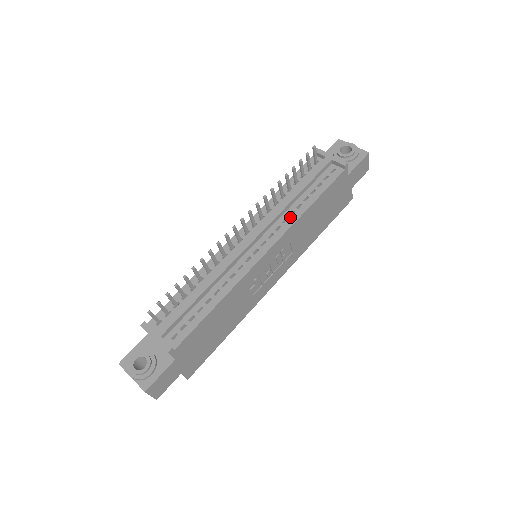
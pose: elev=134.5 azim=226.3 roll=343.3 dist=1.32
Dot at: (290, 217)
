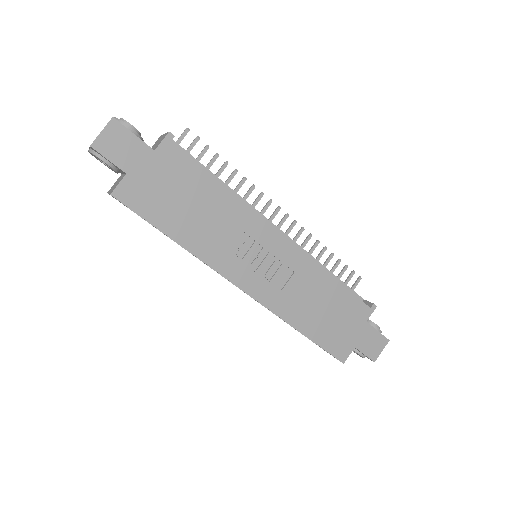
Dot at: occluded
